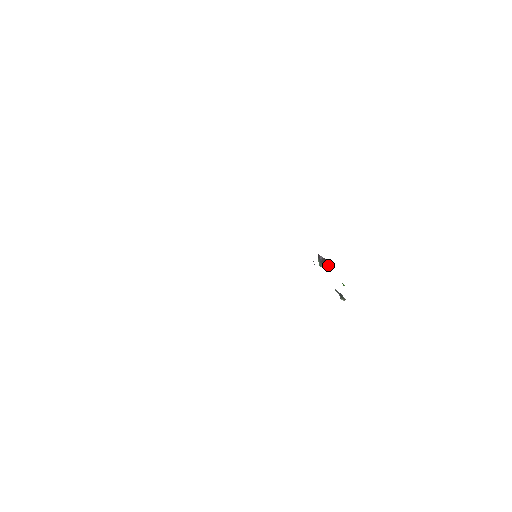
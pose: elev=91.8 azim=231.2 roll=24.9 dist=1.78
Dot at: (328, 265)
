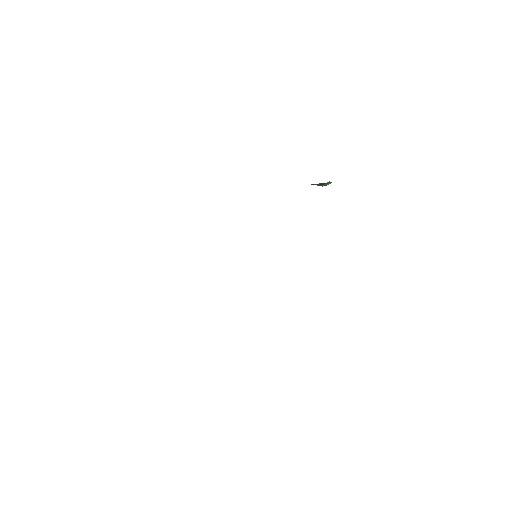
Dot at: occluded
